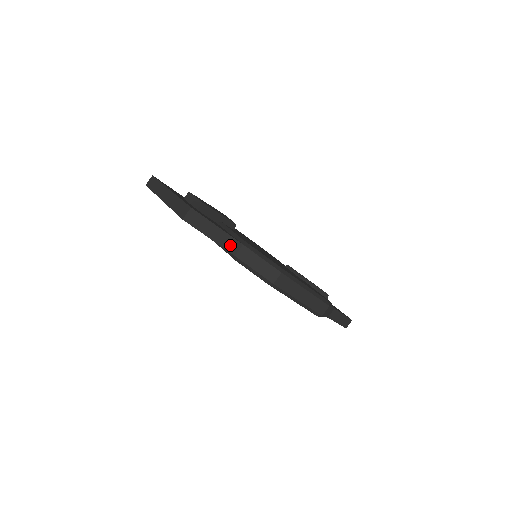
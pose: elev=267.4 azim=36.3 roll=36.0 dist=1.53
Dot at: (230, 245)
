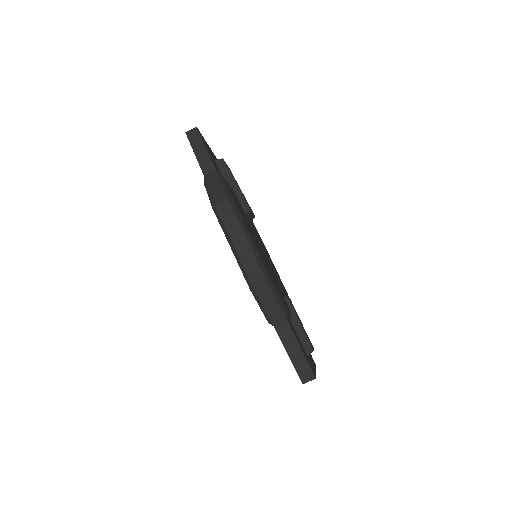
Dot at: (206, 167)
